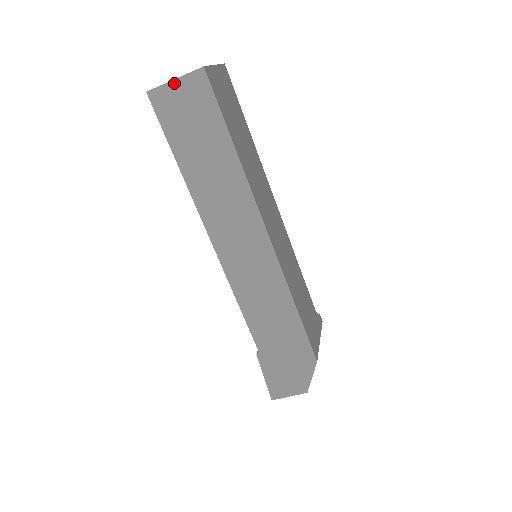
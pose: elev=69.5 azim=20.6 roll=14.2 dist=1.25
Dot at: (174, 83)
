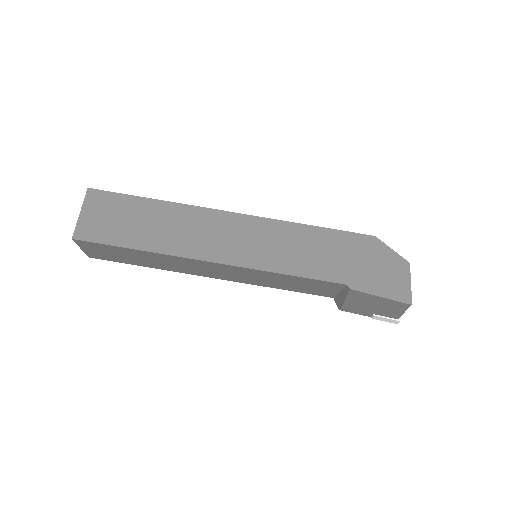
Dot at: (82, 214)
